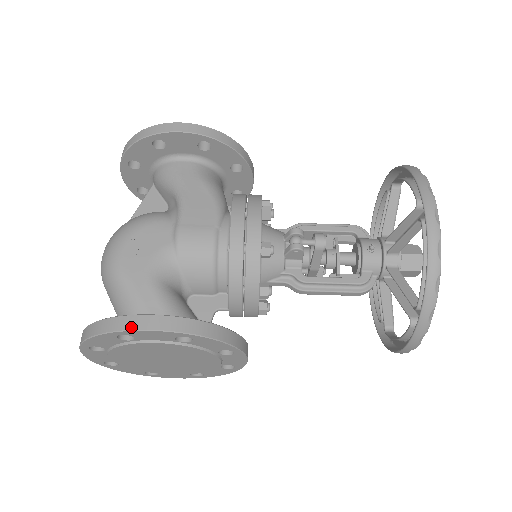
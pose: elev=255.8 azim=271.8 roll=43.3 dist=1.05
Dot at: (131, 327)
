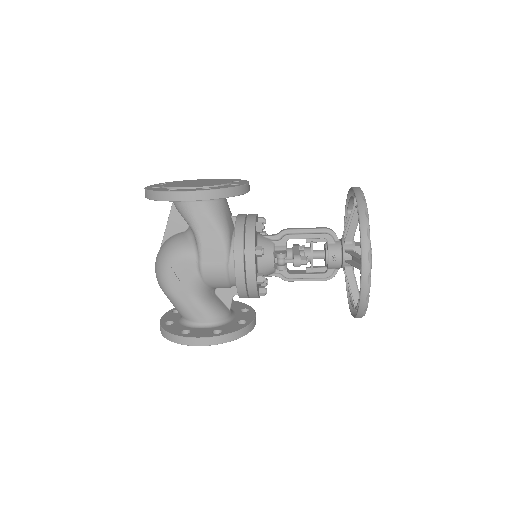
Dot at: (189, 344)
